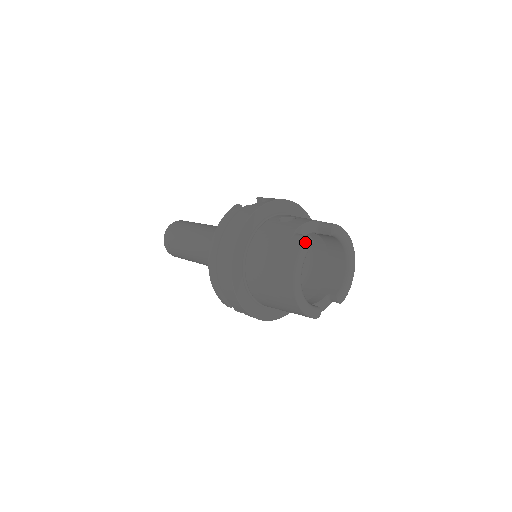
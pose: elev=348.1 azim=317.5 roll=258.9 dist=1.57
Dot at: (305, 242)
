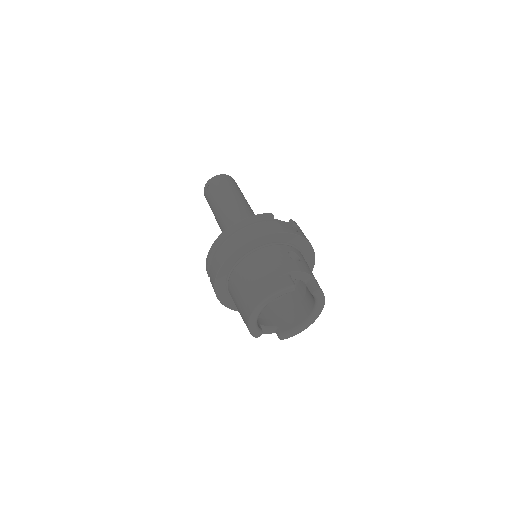
Dot at: (288, 287)
